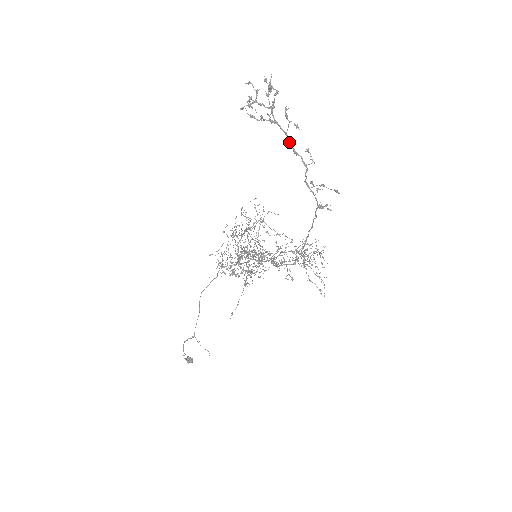
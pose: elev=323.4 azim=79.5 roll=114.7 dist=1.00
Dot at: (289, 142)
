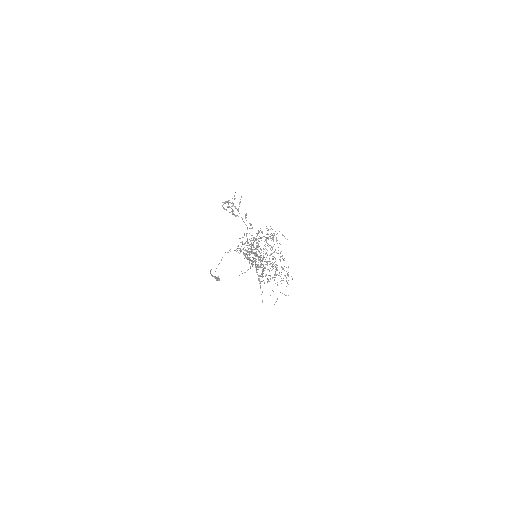
Dot at: (247, 228)
